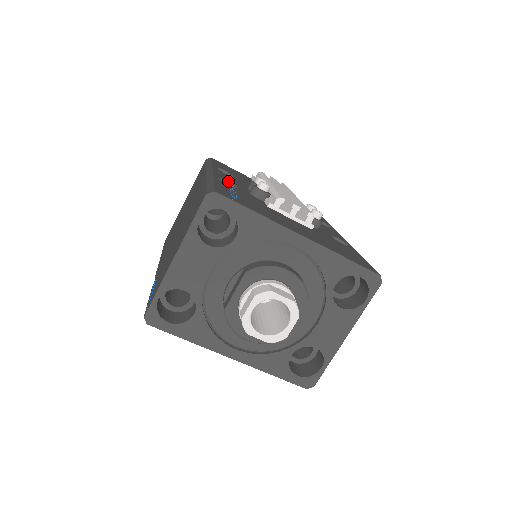
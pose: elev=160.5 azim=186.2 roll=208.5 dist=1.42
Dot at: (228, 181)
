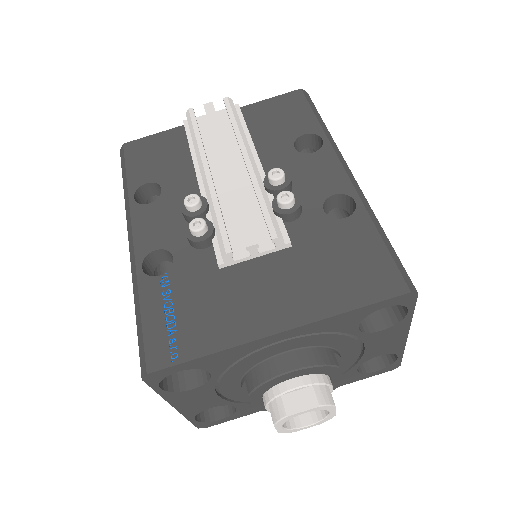
Dot at: (157, 249)
